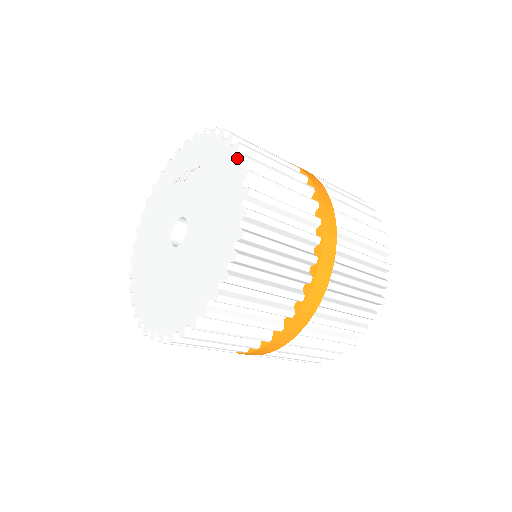
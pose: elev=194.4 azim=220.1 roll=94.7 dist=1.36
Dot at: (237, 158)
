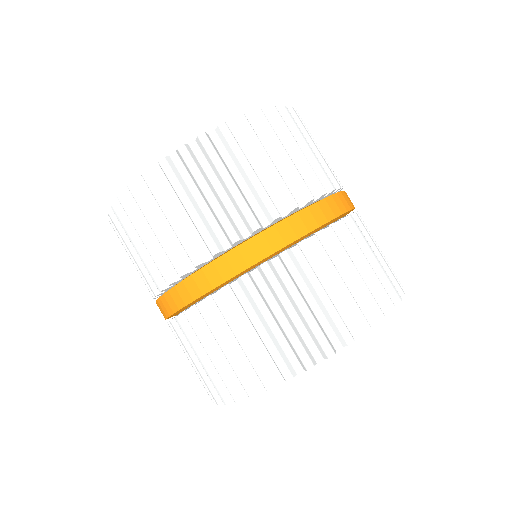
Dot at: occluded
